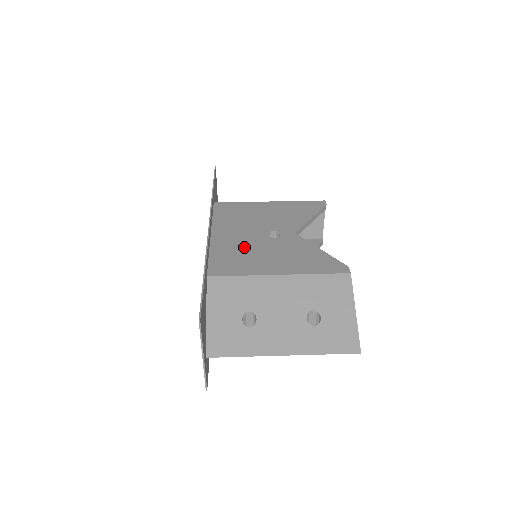
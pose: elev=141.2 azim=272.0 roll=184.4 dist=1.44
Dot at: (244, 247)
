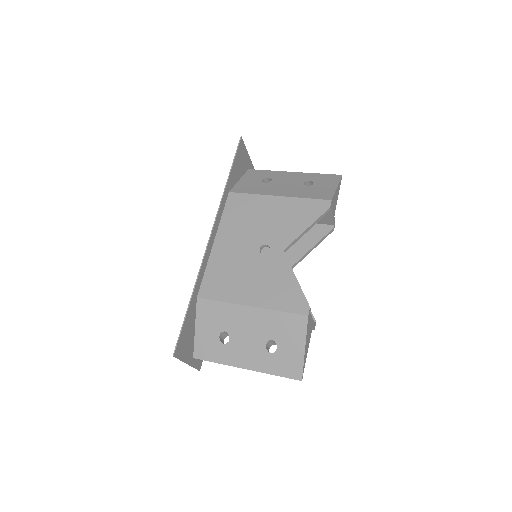
Dot at: (235, 264)
